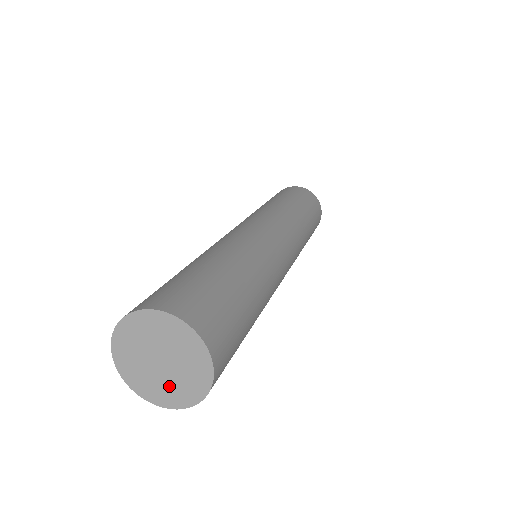
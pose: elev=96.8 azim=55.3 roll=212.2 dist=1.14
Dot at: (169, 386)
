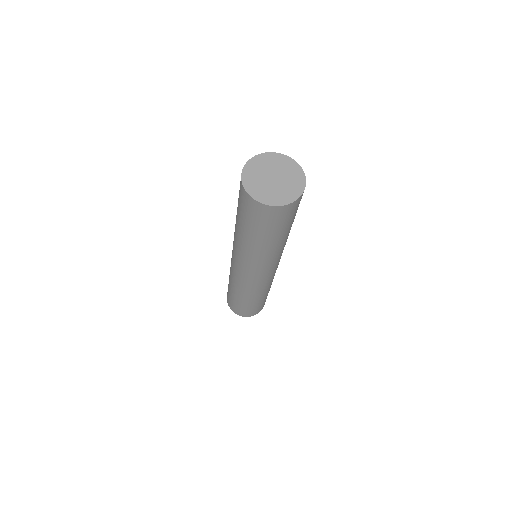
Dot at: (272, 192)
